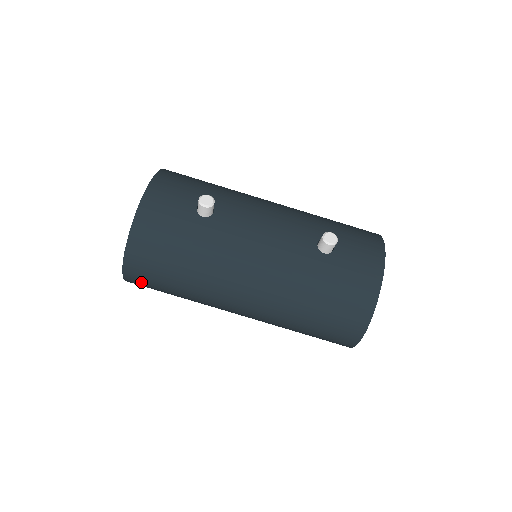
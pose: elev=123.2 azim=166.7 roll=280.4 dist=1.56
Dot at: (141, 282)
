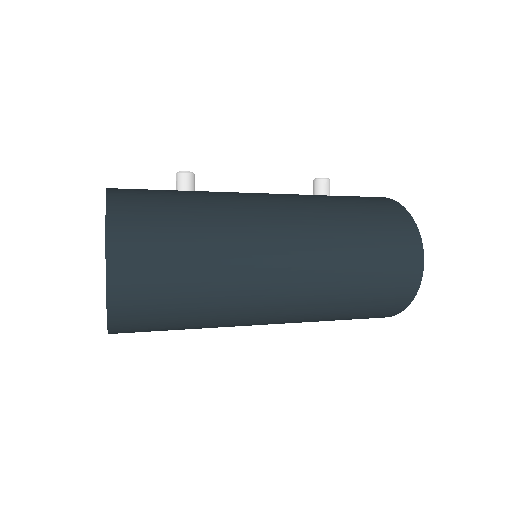
Dot at: (135, 273)
